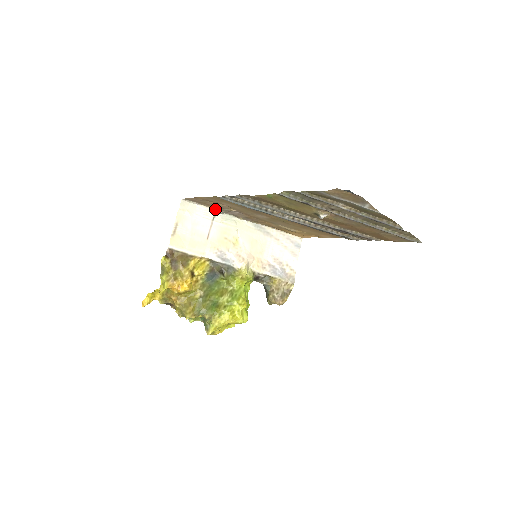
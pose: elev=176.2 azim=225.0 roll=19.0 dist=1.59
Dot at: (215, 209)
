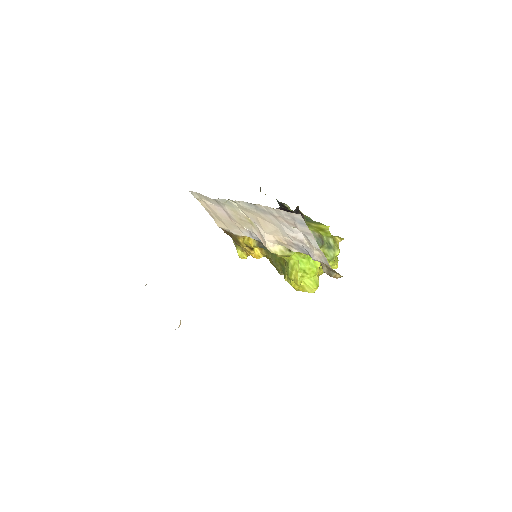
Dot at: occluded
